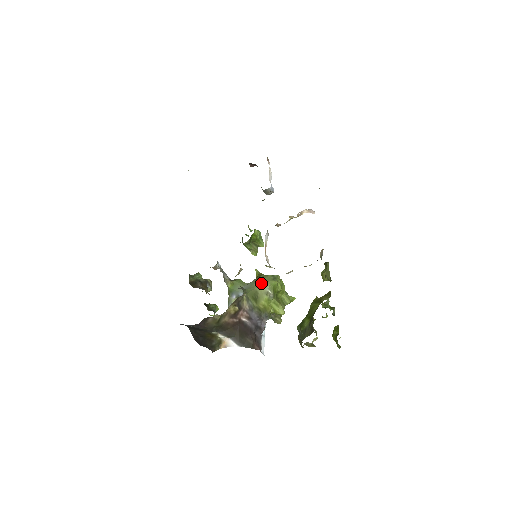
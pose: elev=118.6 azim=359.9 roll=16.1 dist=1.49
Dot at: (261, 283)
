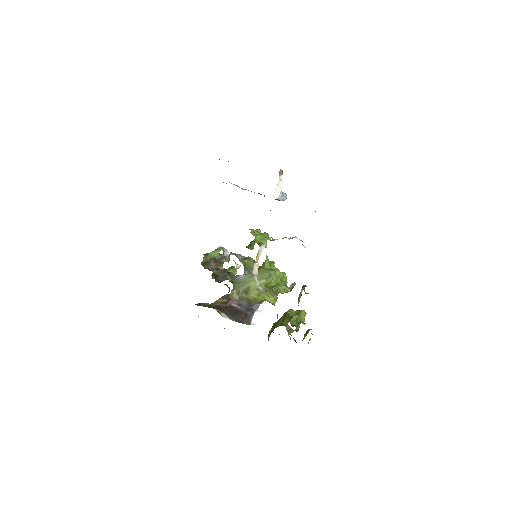
Dot at: (255, 280)
